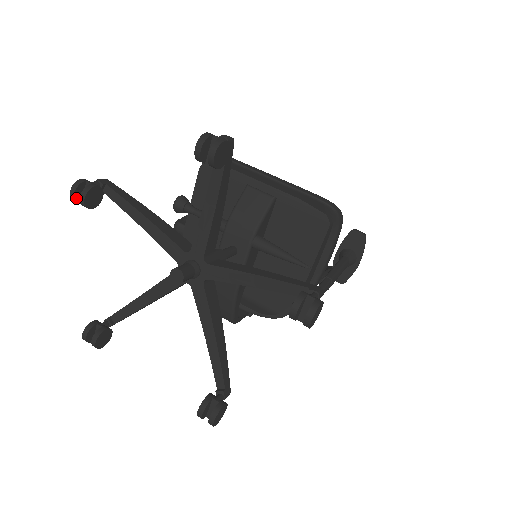
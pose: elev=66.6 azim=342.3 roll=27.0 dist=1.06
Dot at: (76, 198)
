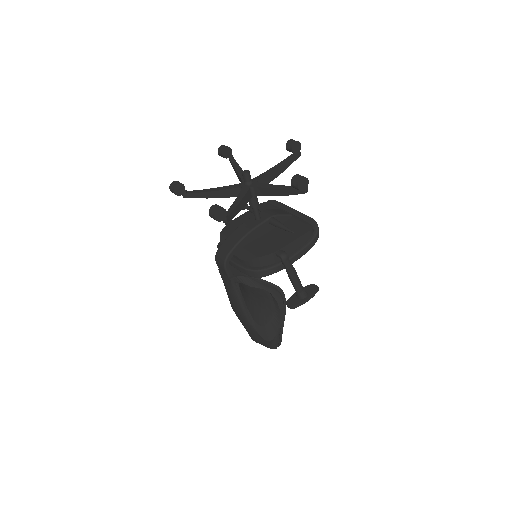
Dot at: (221, 148)
